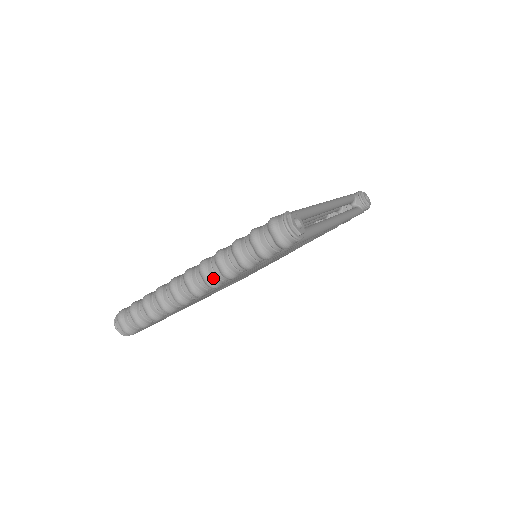
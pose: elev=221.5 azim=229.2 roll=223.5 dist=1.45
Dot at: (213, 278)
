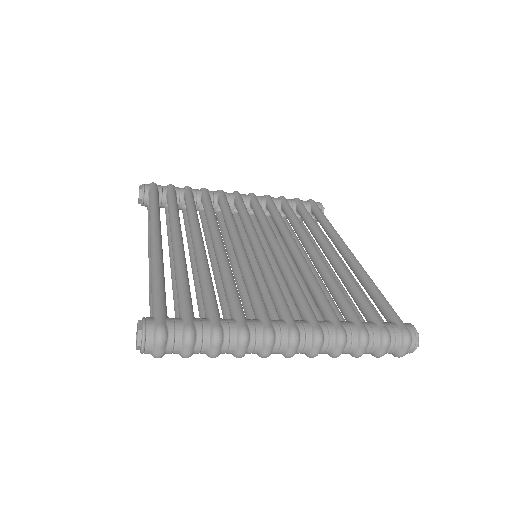
Dot at: (320, 352)
